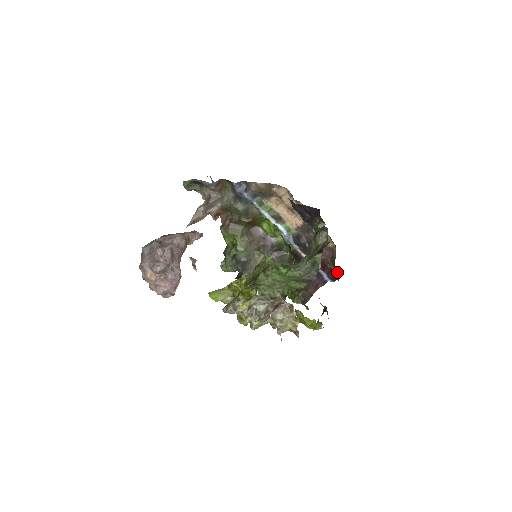
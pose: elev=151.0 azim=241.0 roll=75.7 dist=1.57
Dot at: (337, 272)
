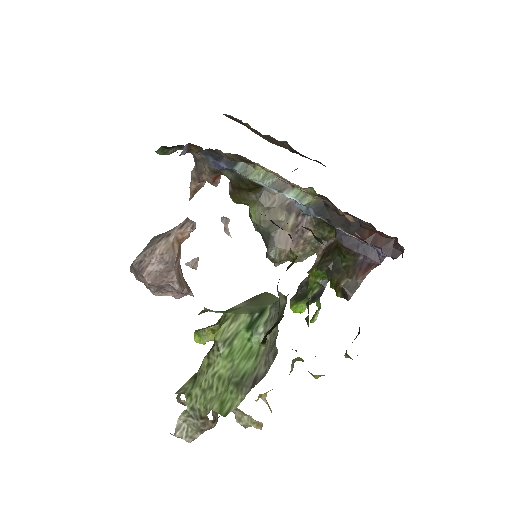
Dot at: (399, 244)
